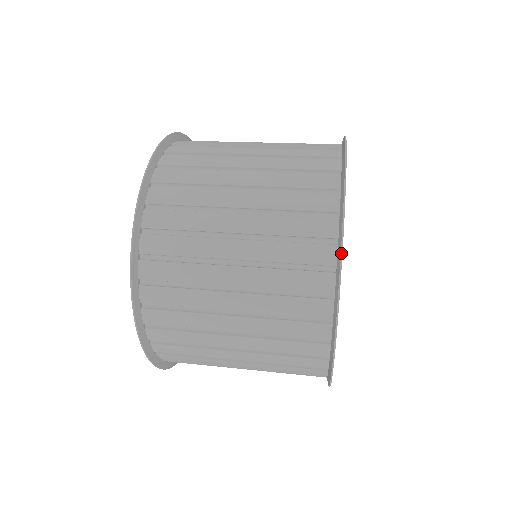
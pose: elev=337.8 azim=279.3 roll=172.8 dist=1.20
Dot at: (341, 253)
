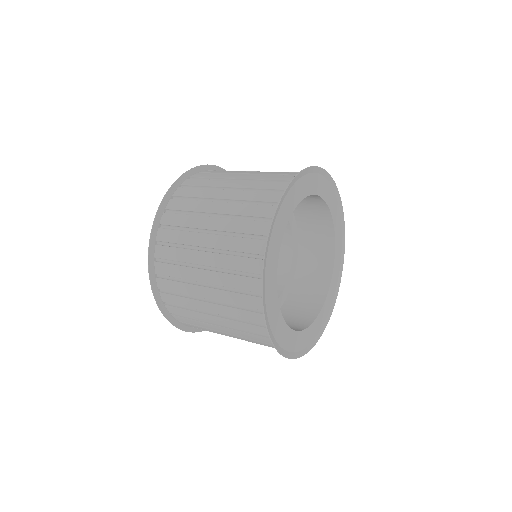
Dot at: (266, 245)
